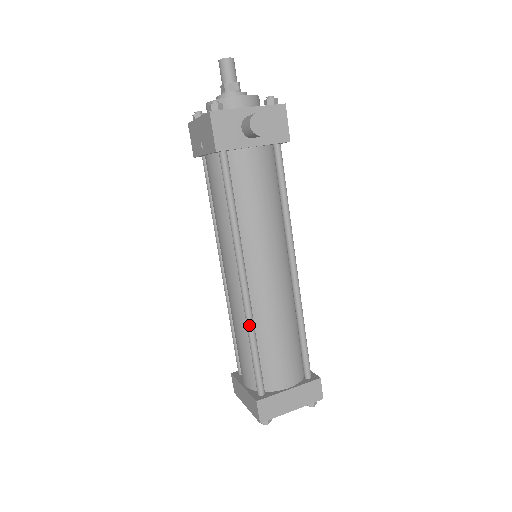
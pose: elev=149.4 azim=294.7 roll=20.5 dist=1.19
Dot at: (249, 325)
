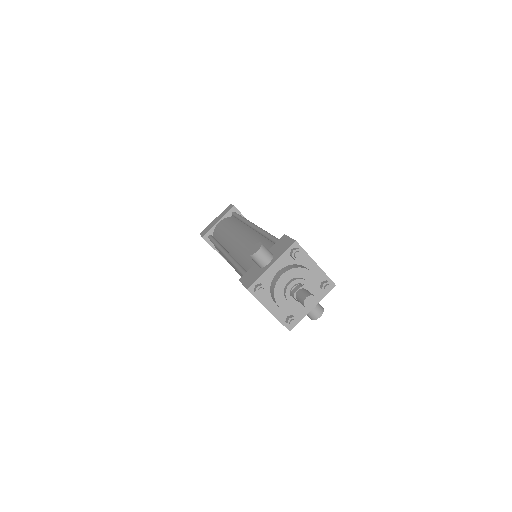
Dot at: occluded
